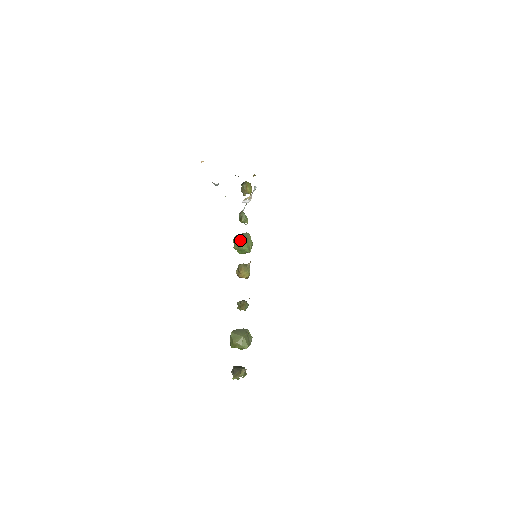
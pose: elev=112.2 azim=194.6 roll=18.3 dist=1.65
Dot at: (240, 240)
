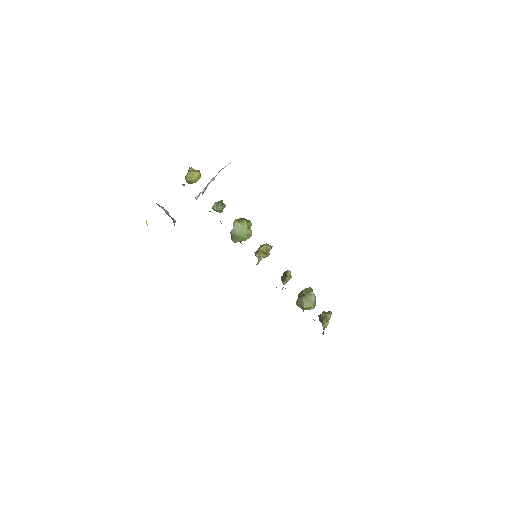
Dot at: (235, 239)
